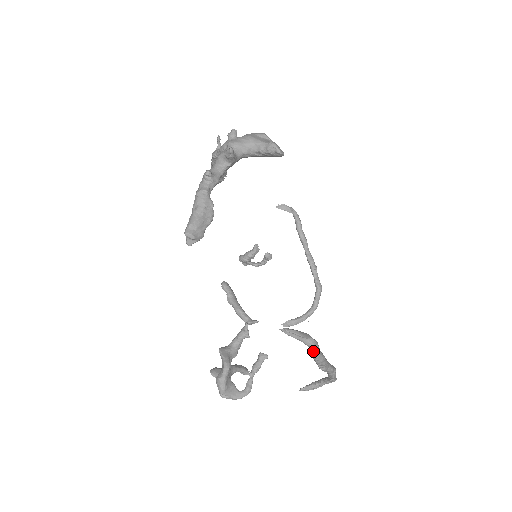
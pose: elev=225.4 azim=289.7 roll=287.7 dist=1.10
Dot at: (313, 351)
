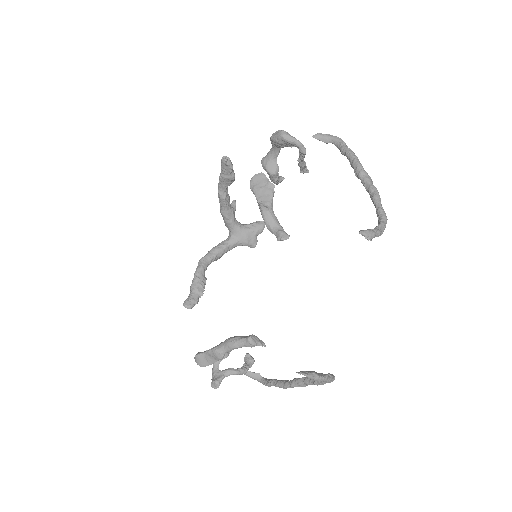
Dot at: (342, 142)
